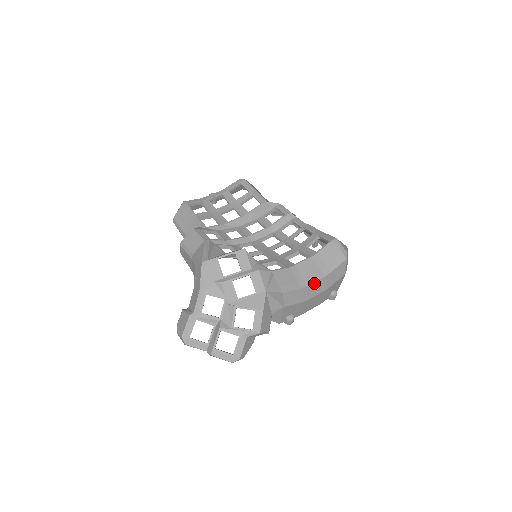
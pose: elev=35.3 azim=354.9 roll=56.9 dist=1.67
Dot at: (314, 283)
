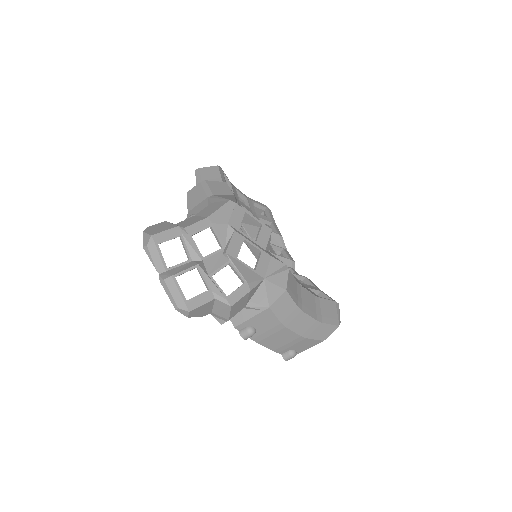
Dot at: (306, 315)
